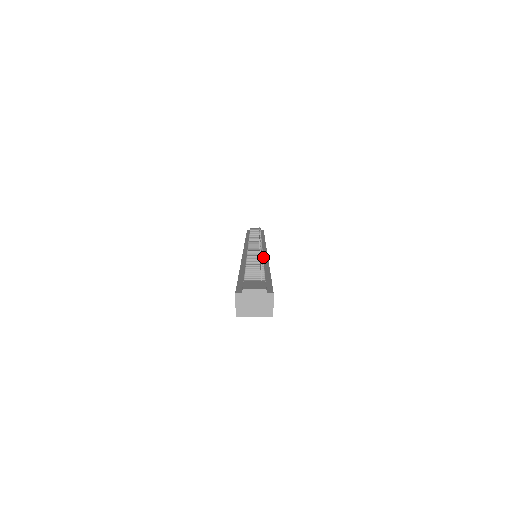
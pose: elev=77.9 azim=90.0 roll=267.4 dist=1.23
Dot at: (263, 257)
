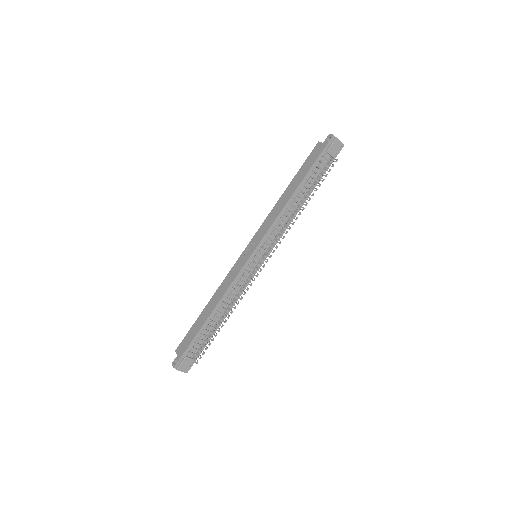
Dot at: (239, 294)
